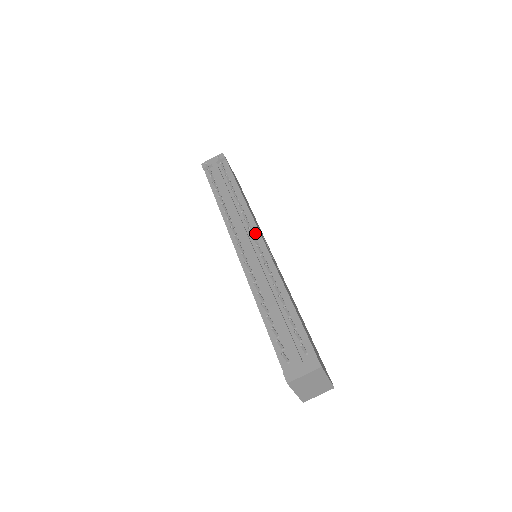
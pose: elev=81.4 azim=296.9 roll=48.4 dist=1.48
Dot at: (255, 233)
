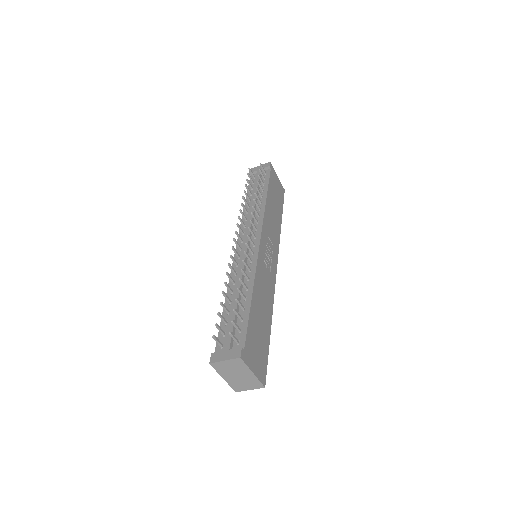
Dot at: (257, 234)
